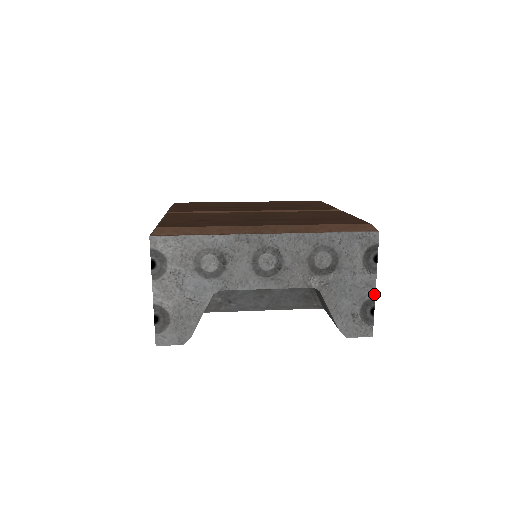
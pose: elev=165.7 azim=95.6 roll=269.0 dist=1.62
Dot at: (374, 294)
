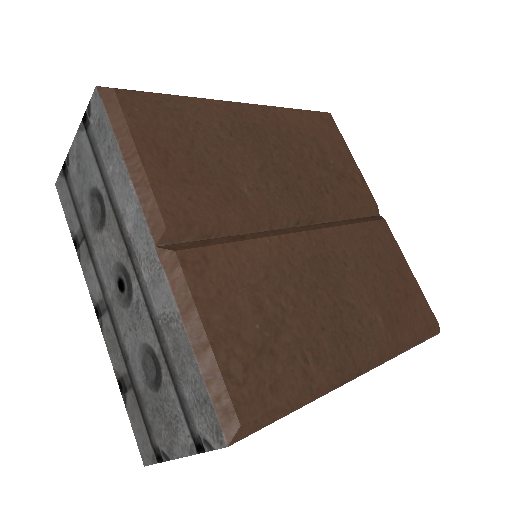
Dot at: occluded
